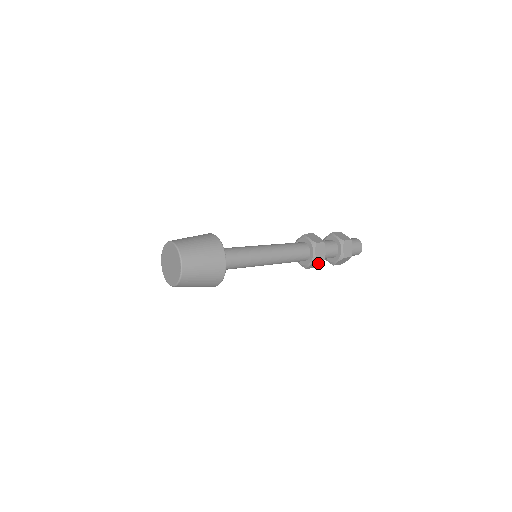
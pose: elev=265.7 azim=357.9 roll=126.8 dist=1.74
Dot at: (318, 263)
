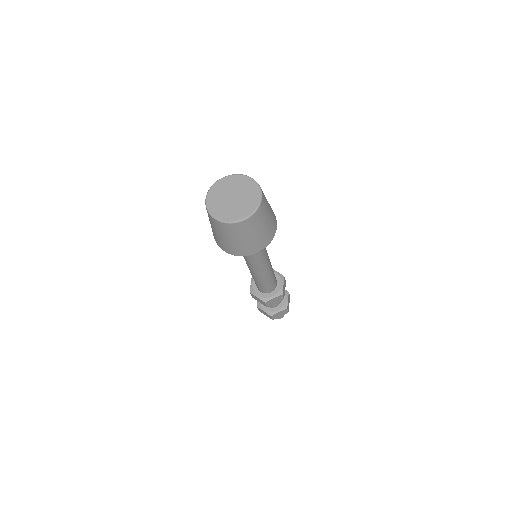
Dot at: (277, 300)
